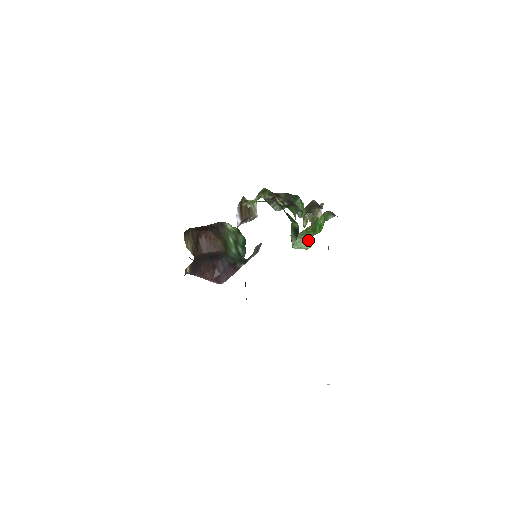
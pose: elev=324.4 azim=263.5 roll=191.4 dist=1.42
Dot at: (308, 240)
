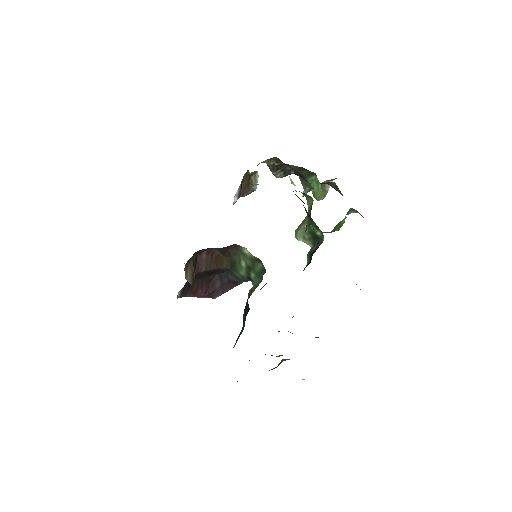
Dot at: occluded
